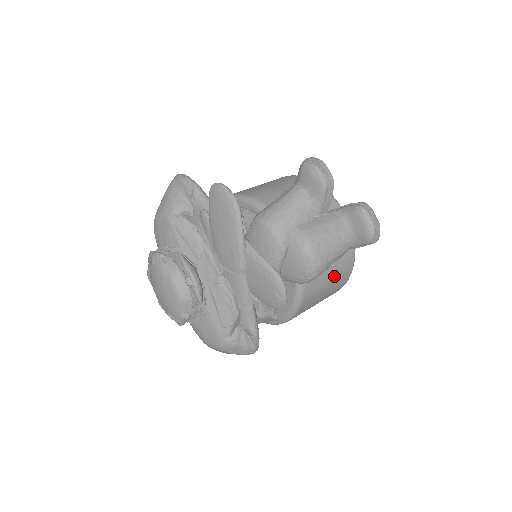
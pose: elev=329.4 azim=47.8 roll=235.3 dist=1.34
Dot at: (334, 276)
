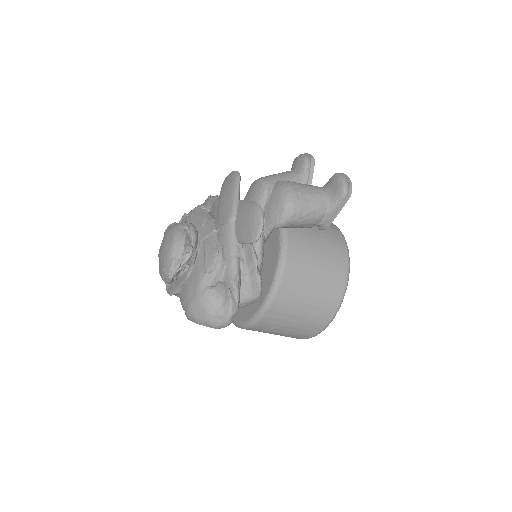
Dot at: (324, 263)
